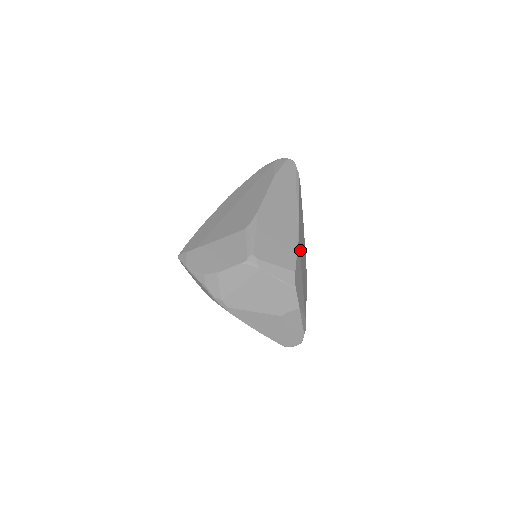
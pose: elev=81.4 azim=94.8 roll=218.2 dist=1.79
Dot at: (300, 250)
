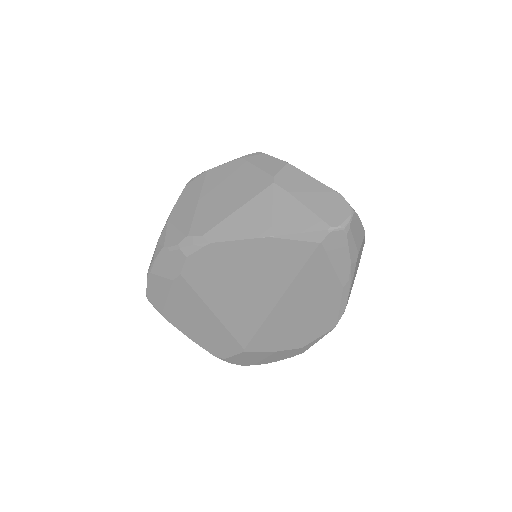
Dot at: occluded
